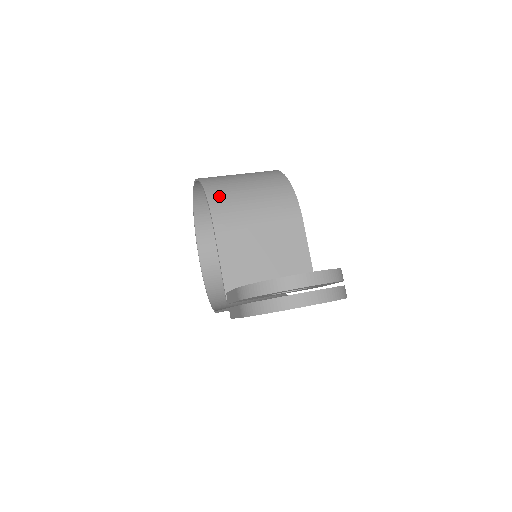
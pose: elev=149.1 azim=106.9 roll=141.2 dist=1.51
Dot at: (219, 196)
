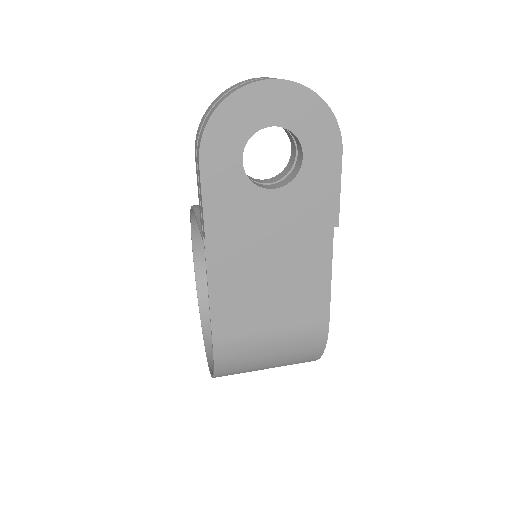
Dot at: occluded
